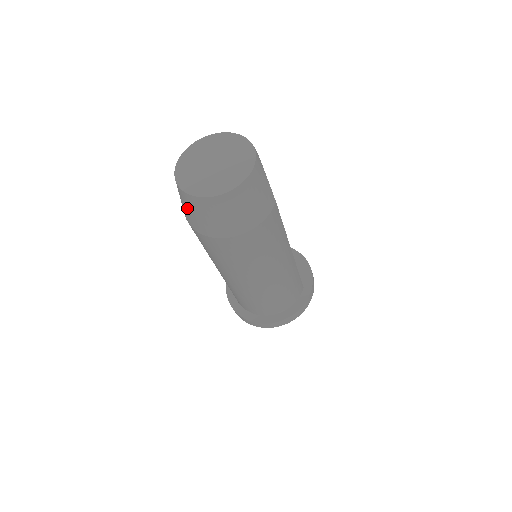
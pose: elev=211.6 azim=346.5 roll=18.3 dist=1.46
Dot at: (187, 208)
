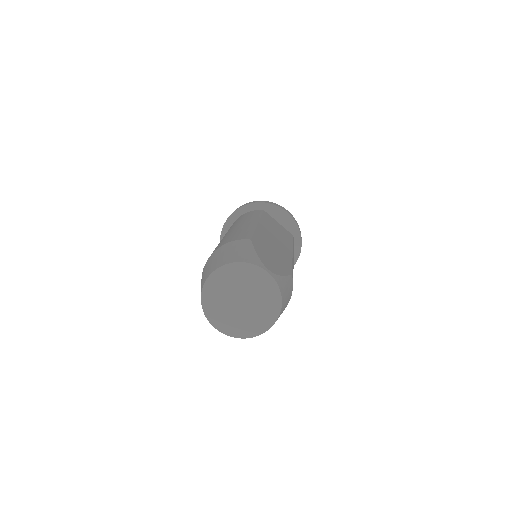
Dot at: occluded
